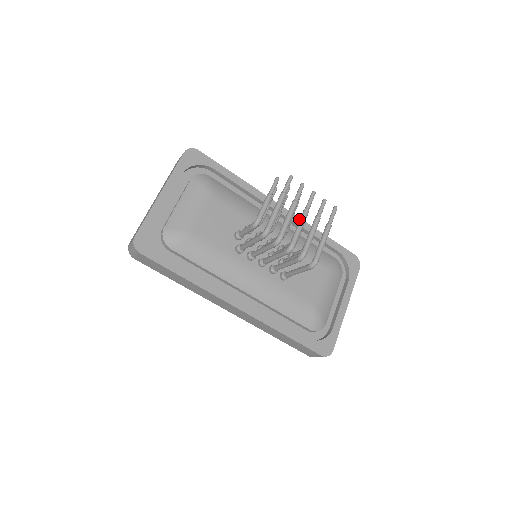
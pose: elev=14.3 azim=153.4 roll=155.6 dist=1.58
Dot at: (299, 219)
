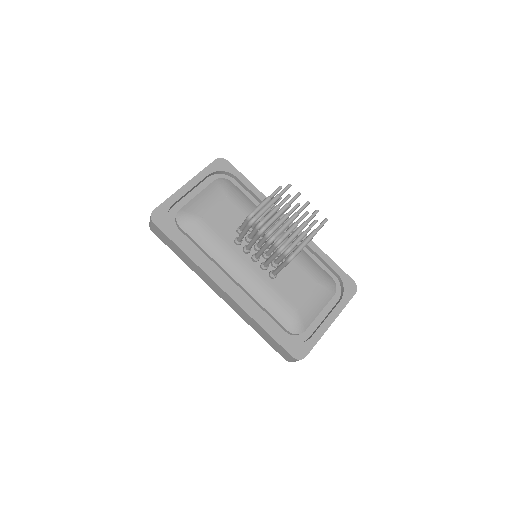
Dot at: occluded
